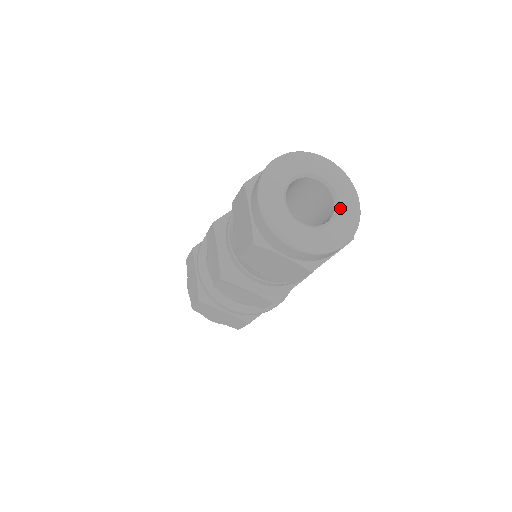
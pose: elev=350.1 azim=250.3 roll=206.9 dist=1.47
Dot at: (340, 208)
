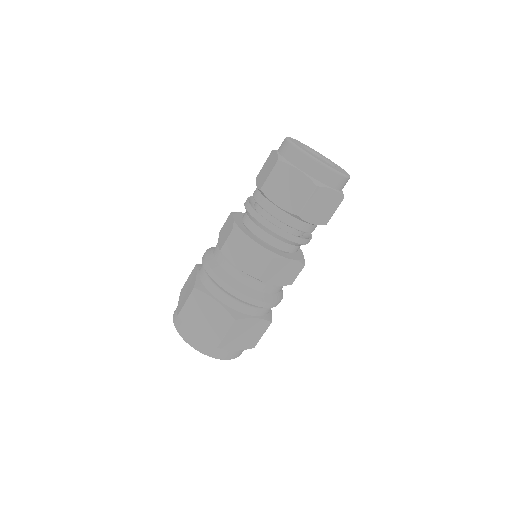
Dot at: (328, 160)
